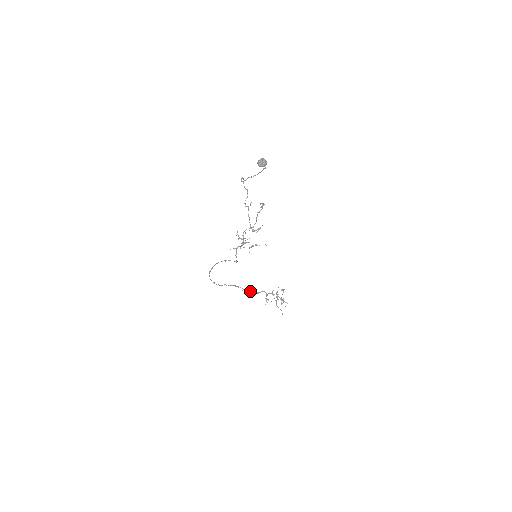
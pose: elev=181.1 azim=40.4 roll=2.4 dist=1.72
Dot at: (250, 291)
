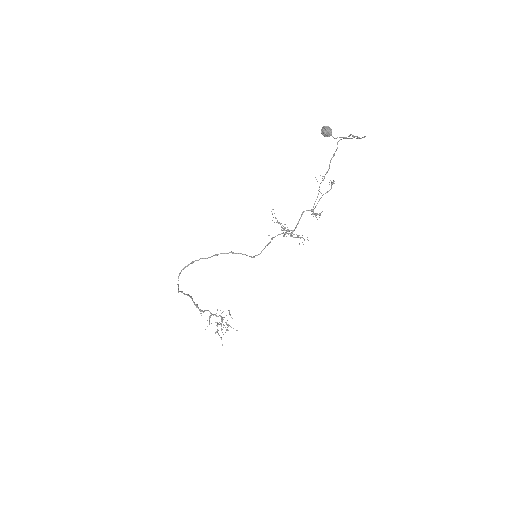
Dot at: (198, 307)
